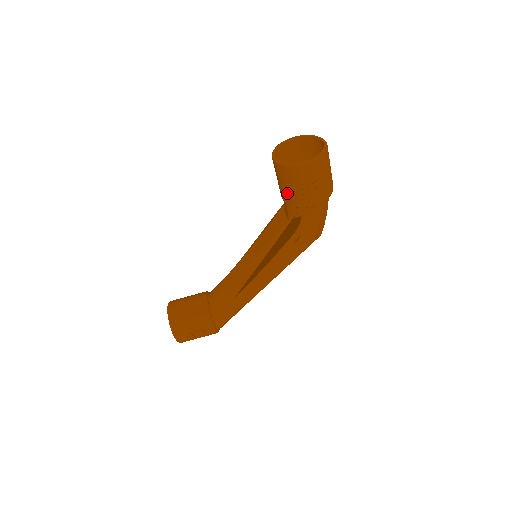
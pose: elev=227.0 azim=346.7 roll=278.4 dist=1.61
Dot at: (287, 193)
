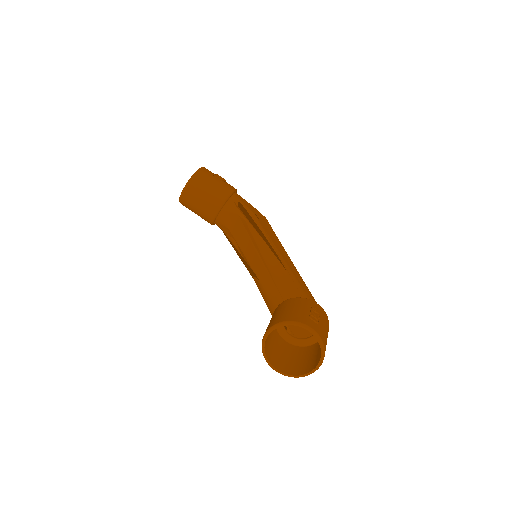
Dot at: (215, 193)
